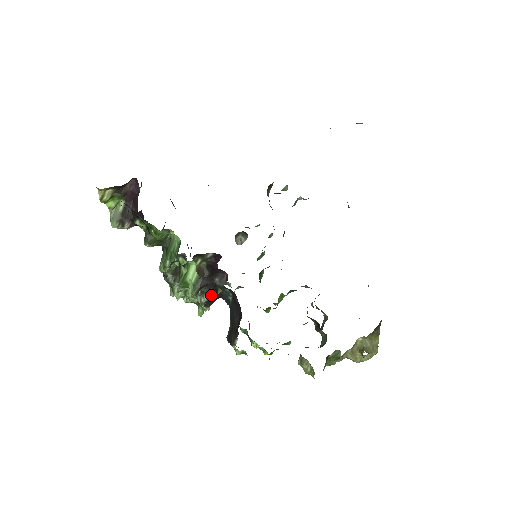
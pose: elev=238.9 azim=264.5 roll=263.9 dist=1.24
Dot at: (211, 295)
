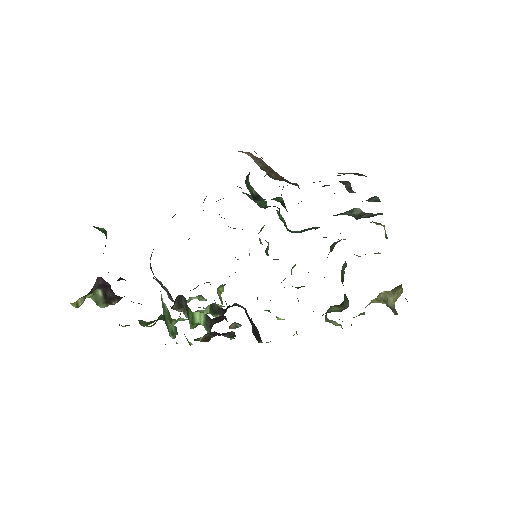
Dot at: (224, 313)
